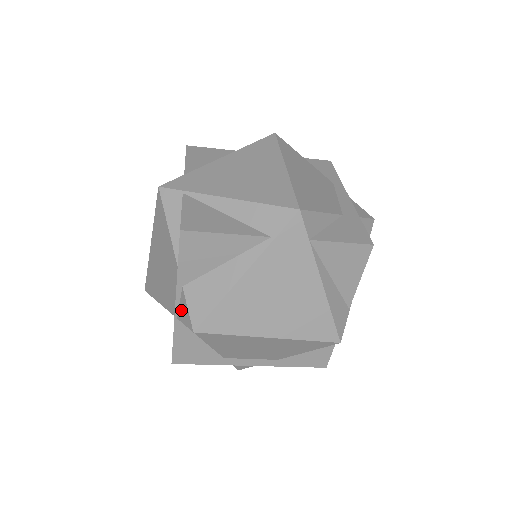
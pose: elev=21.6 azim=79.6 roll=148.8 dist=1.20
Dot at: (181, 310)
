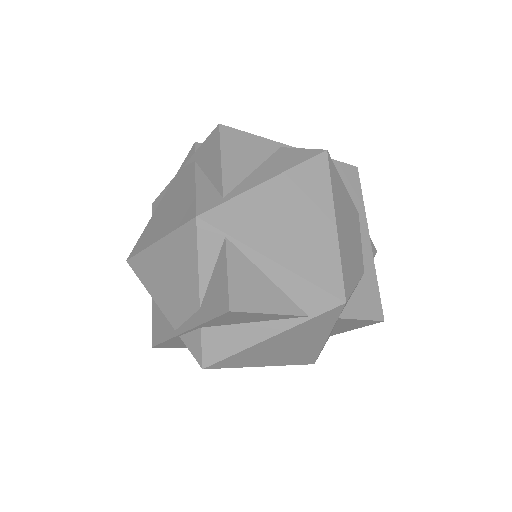
Dot at: (190, 339)
